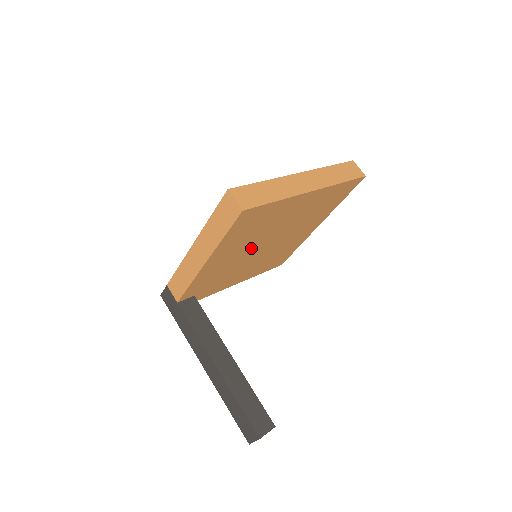
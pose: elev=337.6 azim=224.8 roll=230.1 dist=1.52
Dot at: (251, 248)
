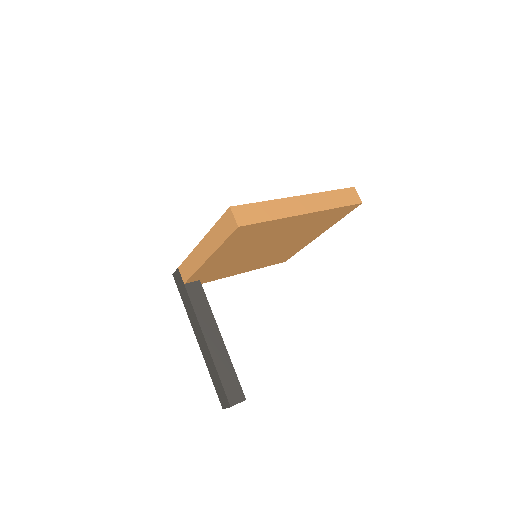
Dot at: (251, 250)
